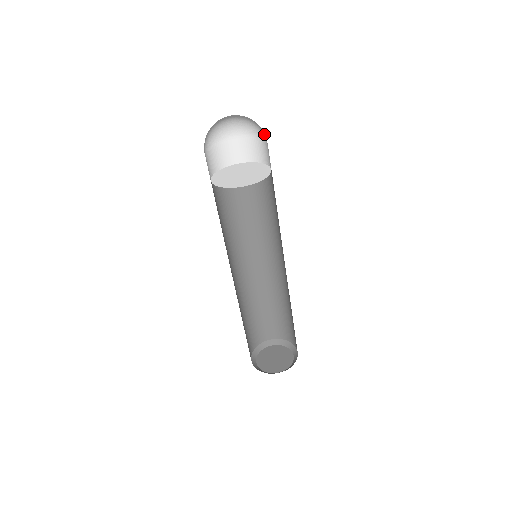
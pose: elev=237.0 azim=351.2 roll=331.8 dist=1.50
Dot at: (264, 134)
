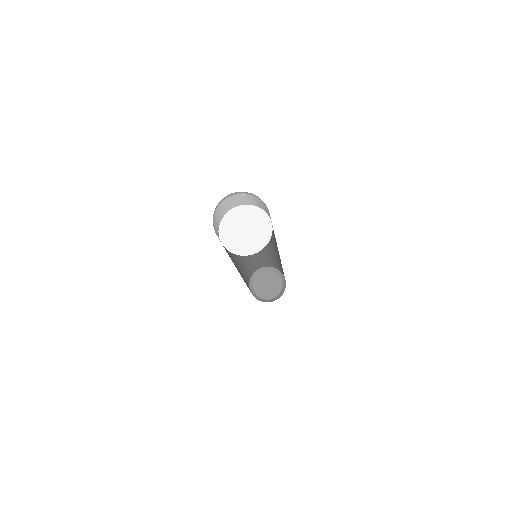
Dot at: occluded
